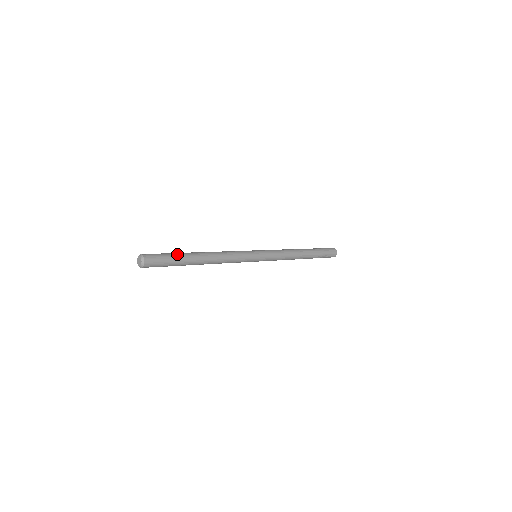
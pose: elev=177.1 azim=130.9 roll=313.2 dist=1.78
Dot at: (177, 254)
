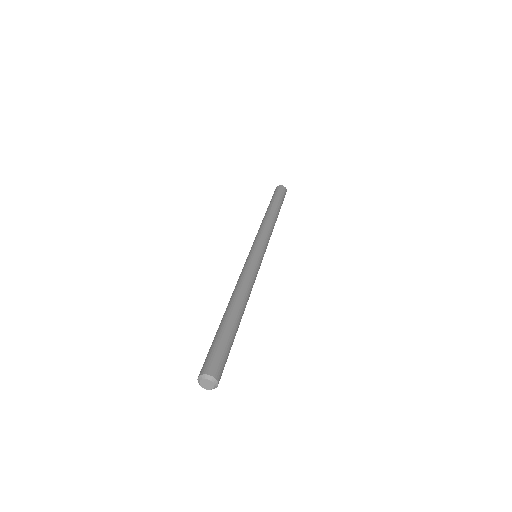
Dot at: (231, 337)
